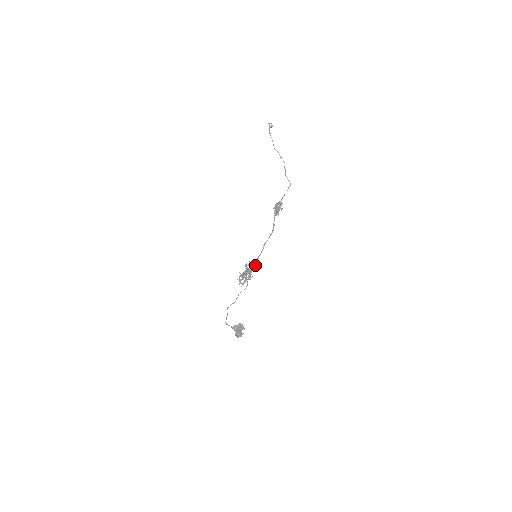
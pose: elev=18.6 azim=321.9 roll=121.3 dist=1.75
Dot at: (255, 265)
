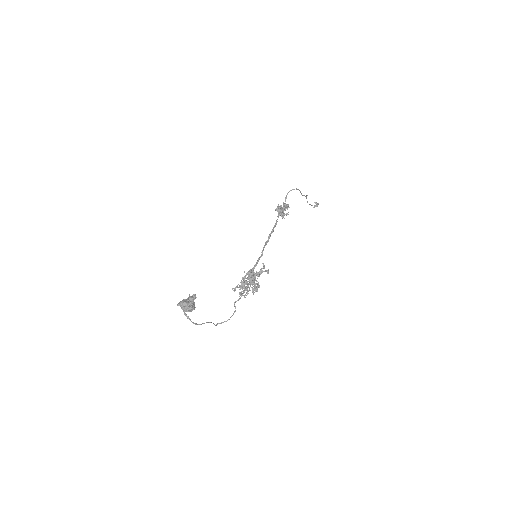
Dot at: (262, 271)
